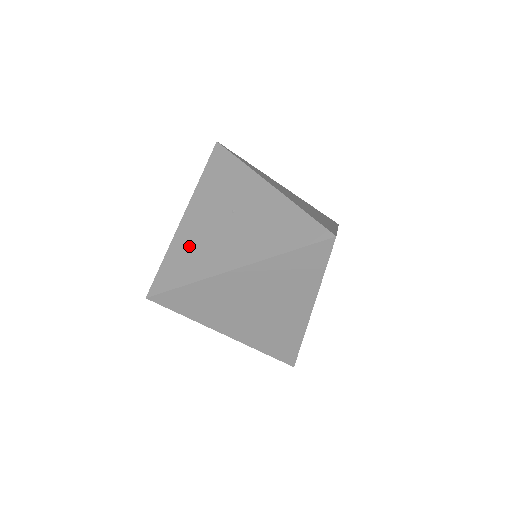
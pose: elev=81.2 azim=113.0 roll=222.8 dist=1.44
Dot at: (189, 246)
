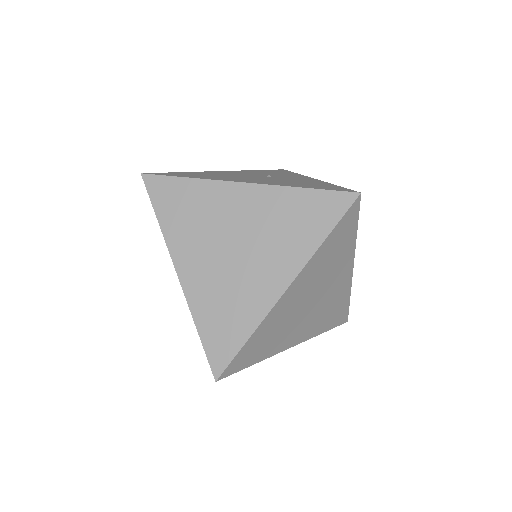
Dot at: (211, 174)
